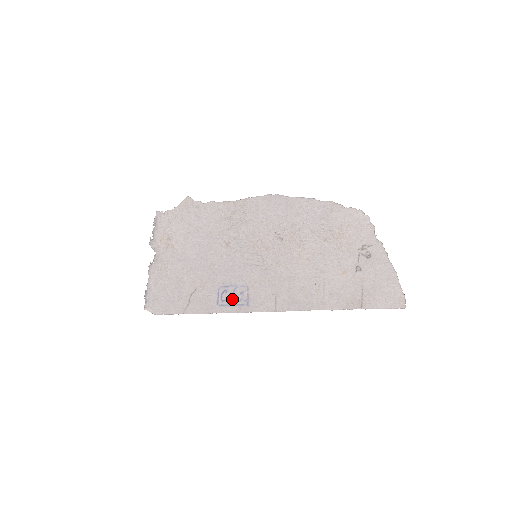
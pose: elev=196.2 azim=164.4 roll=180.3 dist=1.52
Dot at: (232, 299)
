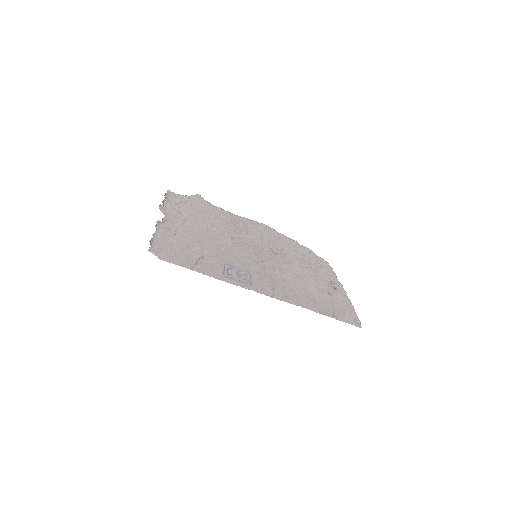
Dot at: (237, 276)
